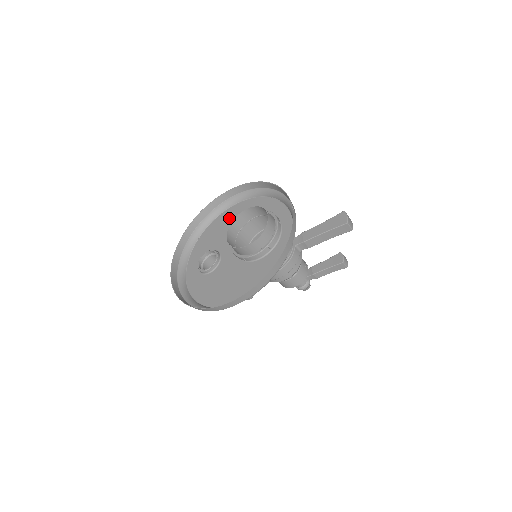
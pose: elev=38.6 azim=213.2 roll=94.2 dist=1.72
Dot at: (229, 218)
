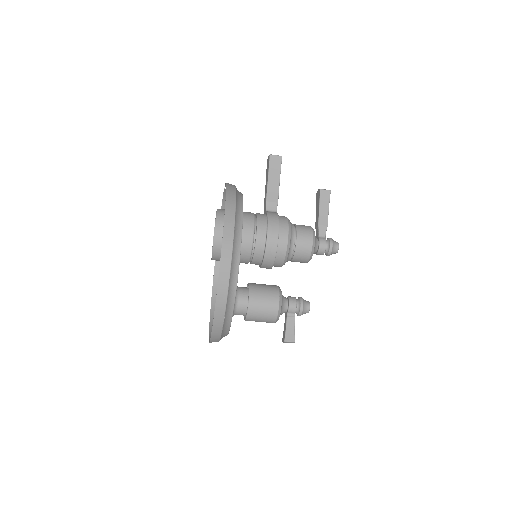
Dot at: occluded
